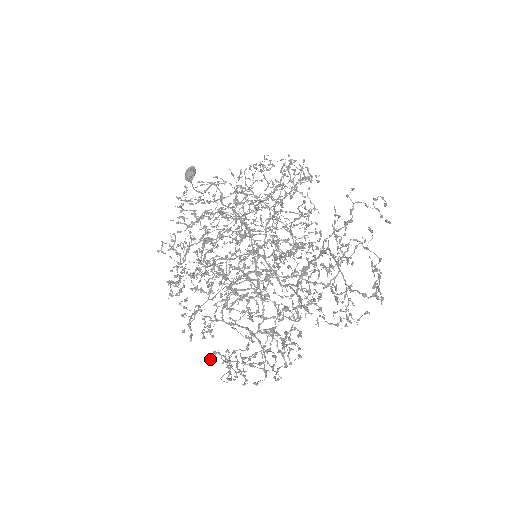
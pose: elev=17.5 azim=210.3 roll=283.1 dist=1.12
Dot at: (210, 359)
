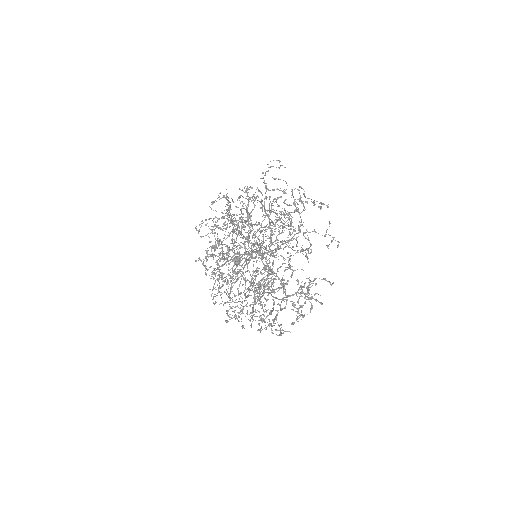
Dot at: (258, 330)
